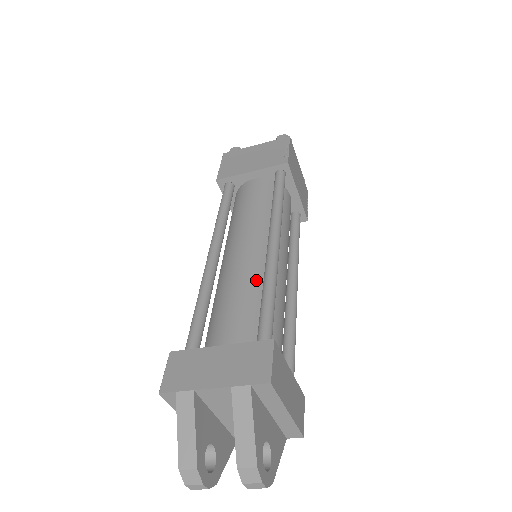
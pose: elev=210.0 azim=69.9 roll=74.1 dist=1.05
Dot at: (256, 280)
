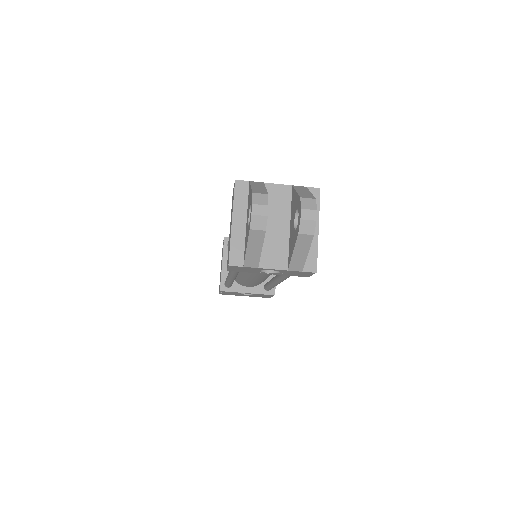
Dot at: occluded
